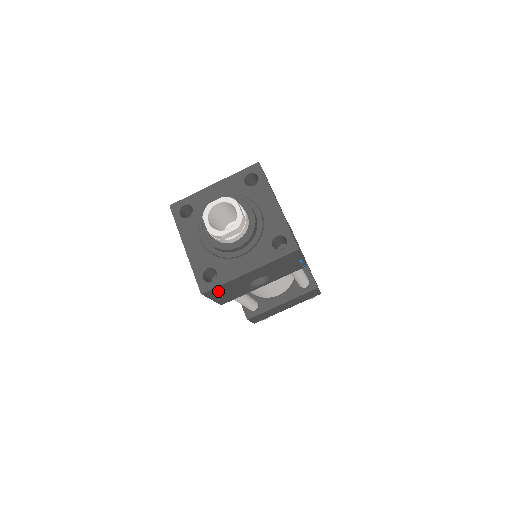
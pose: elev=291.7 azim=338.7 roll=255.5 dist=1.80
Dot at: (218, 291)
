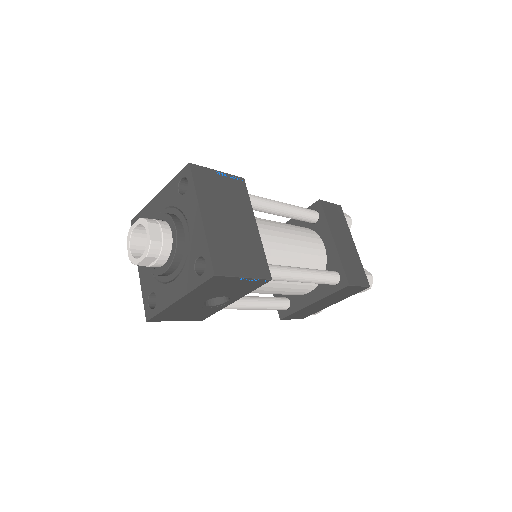
Dot at: (167, 316)
